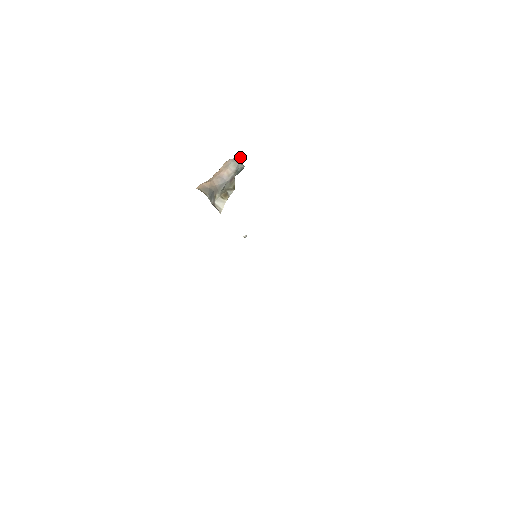
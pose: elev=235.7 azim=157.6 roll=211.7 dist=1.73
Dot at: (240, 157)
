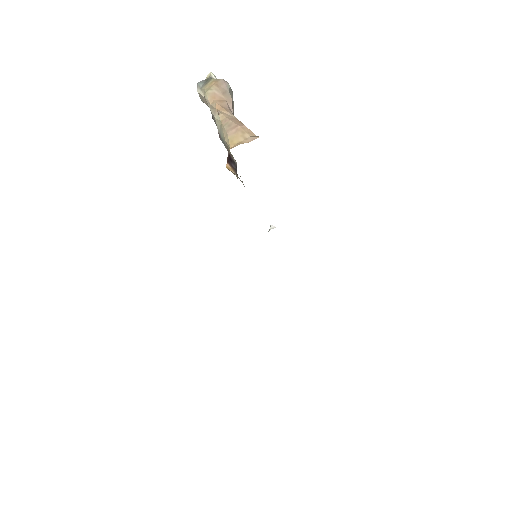
Dot at: occluded
